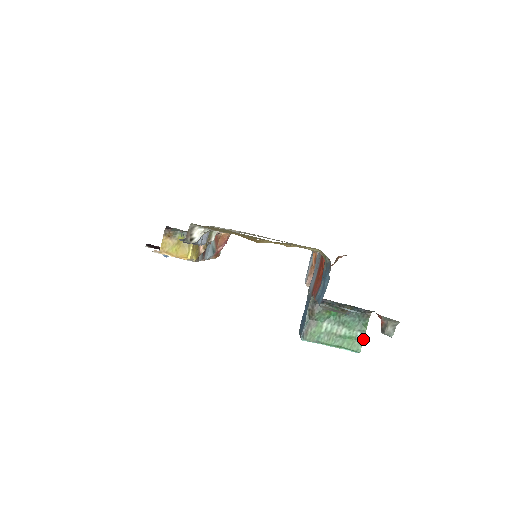
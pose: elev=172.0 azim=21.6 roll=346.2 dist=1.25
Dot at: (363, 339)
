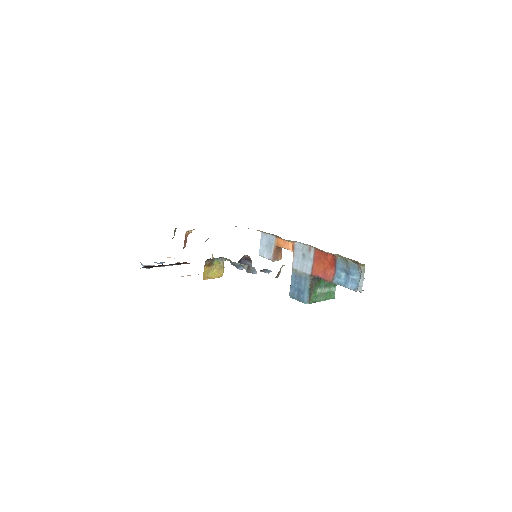
Dot at: (335, 290)
